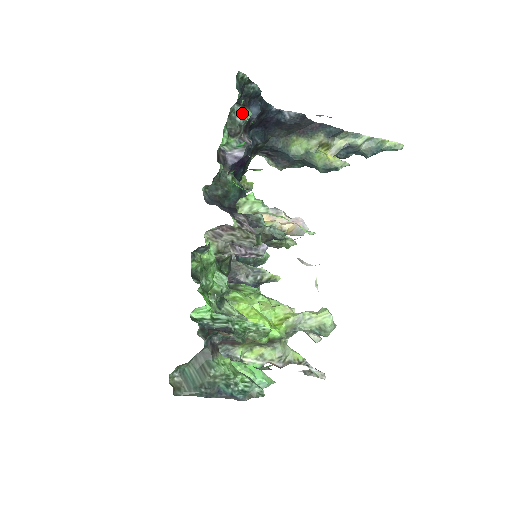
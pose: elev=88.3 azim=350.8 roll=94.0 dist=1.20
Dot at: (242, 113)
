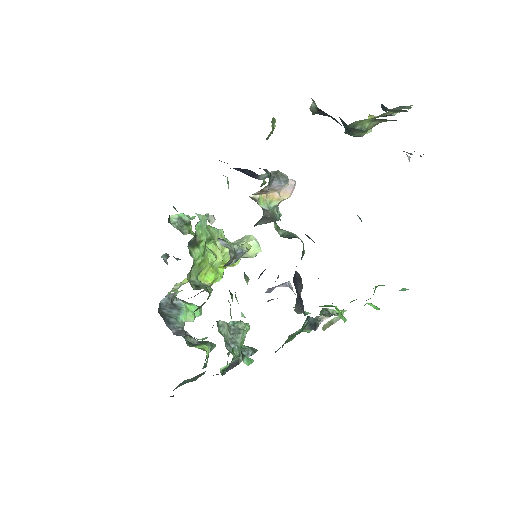
Dot at: occluded
